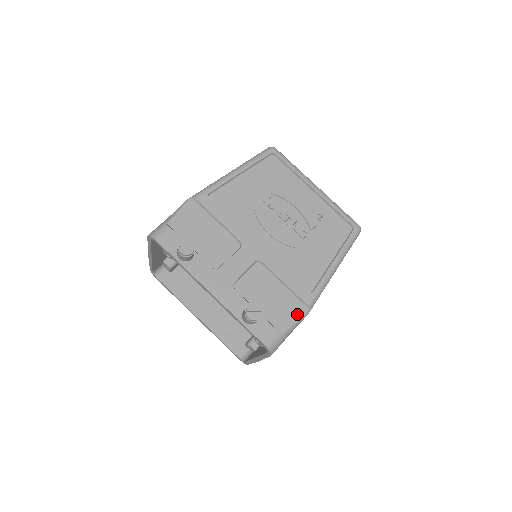
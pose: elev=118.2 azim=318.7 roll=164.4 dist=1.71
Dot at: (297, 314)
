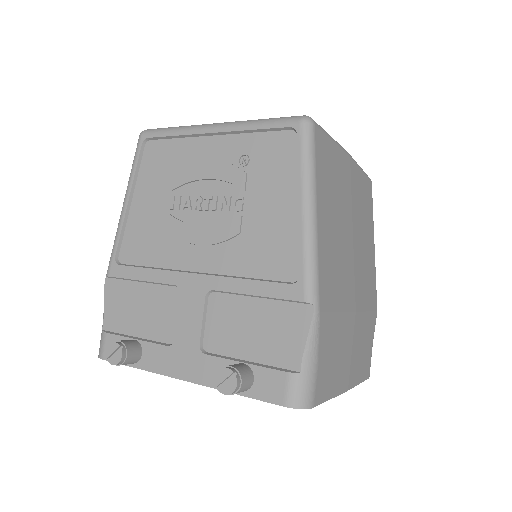
Dot at: (300, 326)
